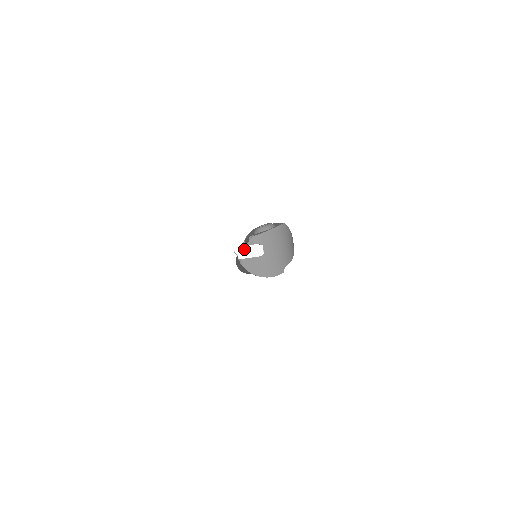
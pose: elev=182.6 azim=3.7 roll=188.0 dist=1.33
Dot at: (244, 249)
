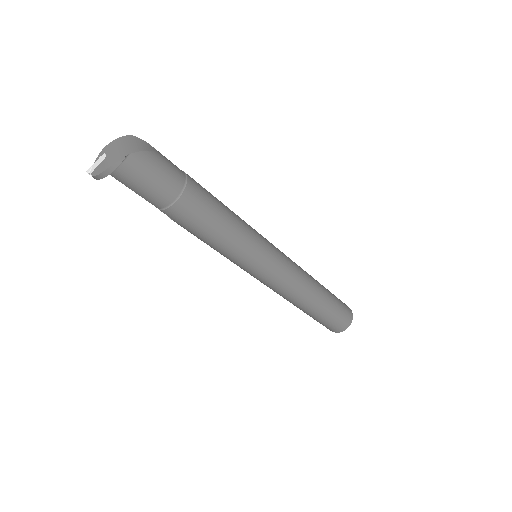
Dot at: (93, 166)
